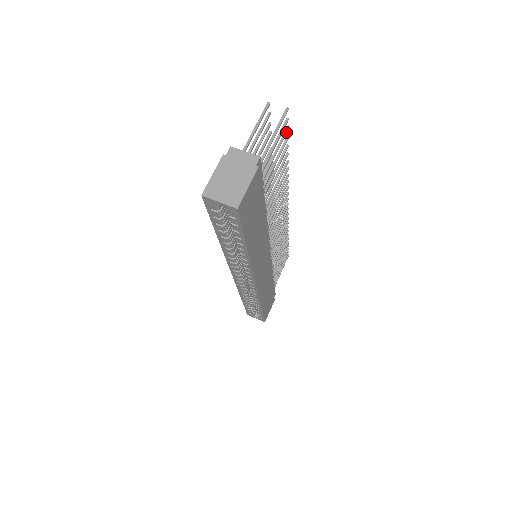
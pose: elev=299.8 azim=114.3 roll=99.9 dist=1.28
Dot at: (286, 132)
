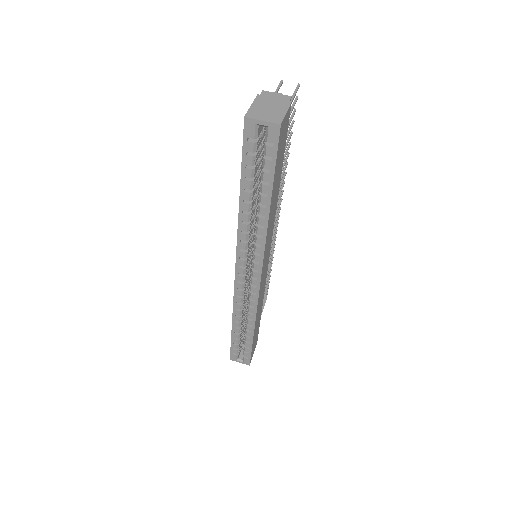
Dot at: (295, 111)
